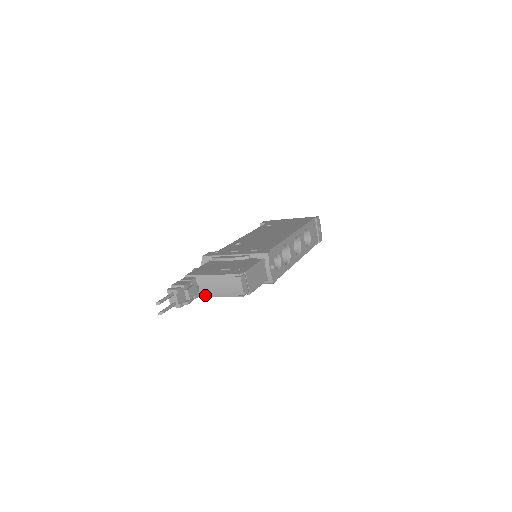
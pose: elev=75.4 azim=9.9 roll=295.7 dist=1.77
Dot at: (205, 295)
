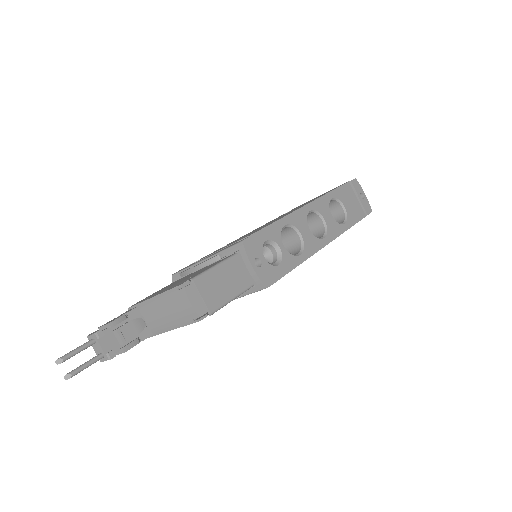
Dot at: (158, 331)
